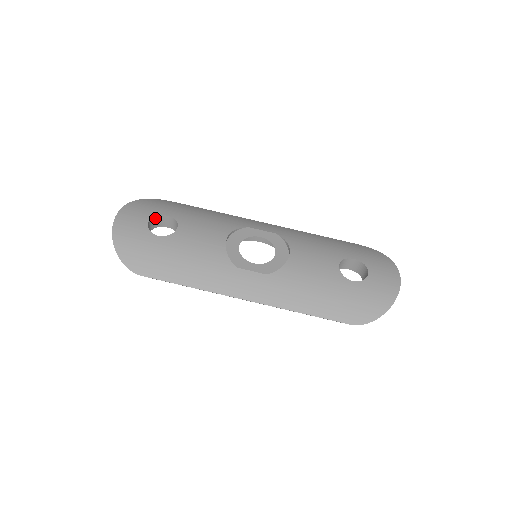
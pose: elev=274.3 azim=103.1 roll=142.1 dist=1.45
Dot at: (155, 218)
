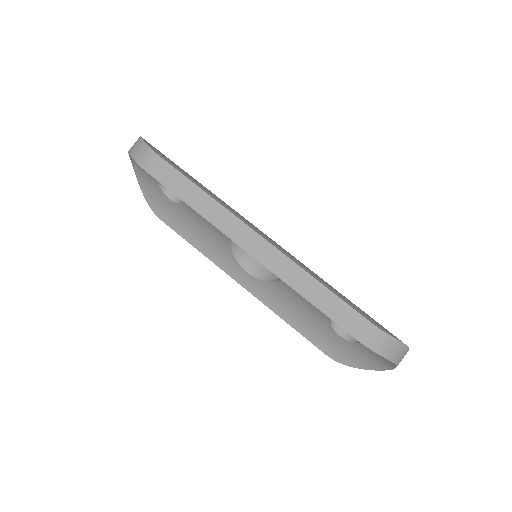
Dot at: occluded
